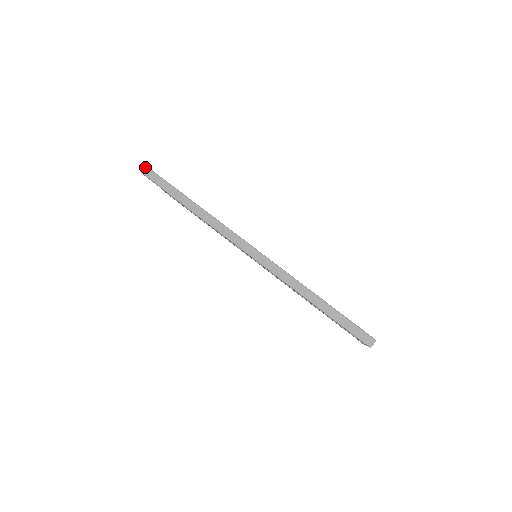
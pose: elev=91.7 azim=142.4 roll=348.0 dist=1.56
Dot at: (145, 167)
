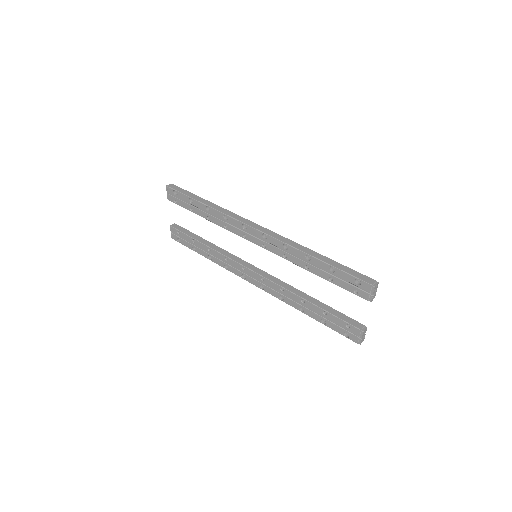
Dot at: (171, 184)
